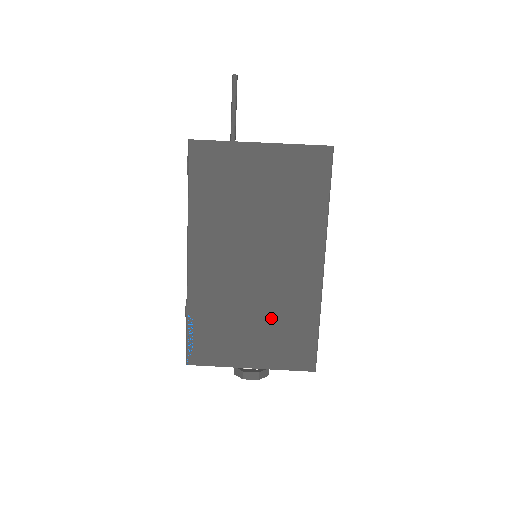
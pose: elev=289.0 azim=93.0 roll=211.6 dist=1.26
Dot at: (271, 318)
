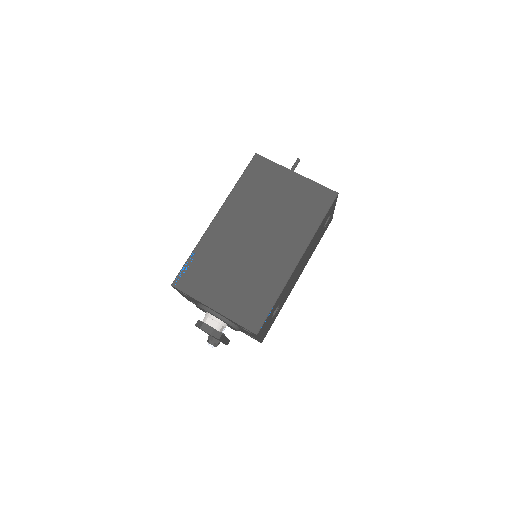
Dot at: (246, 280)
